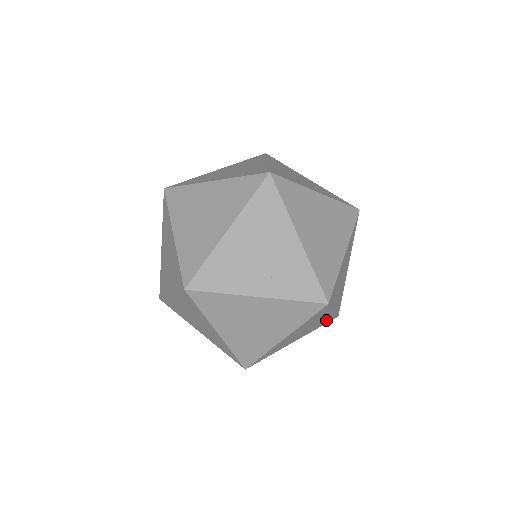
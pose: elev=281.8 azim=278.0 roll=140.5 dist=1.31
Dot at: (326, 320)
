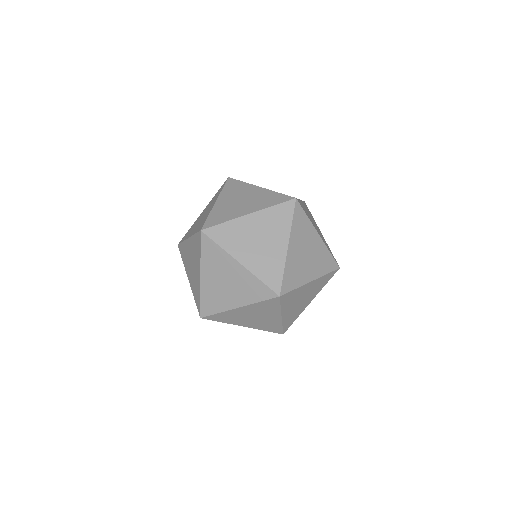
Dot at: occluded
